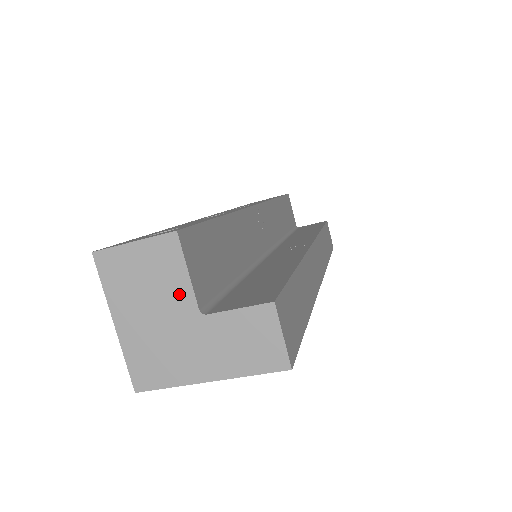
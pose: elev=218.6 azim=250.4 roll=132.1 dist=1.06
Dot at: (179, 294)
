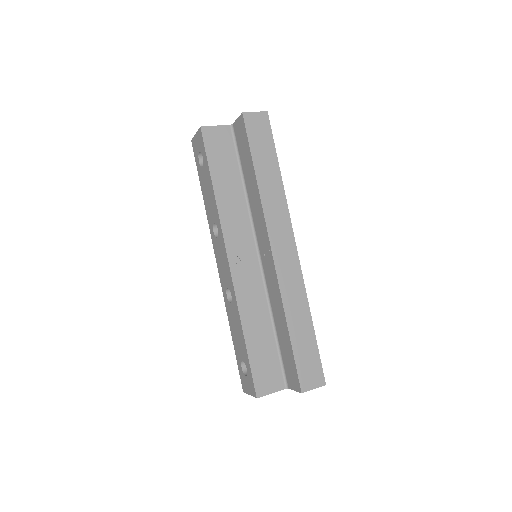
Dot at: occluded
